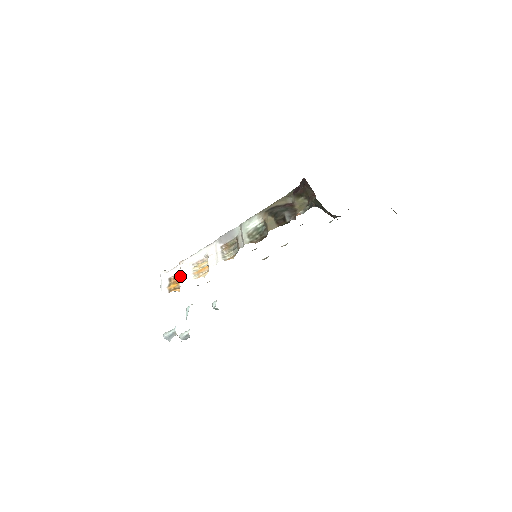
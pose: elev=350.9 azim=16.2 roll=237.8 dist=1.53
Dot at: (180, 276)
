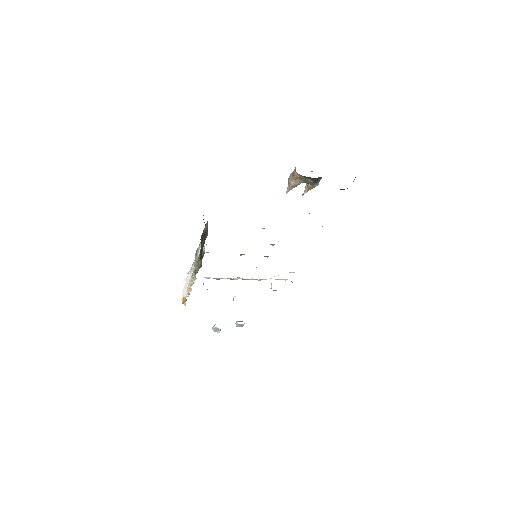
Dot at: (183, 291)
